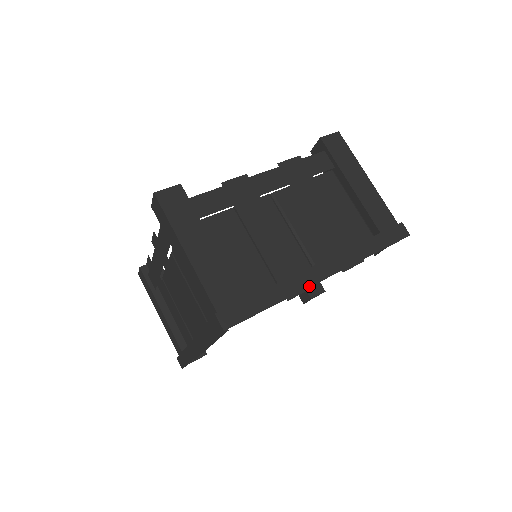
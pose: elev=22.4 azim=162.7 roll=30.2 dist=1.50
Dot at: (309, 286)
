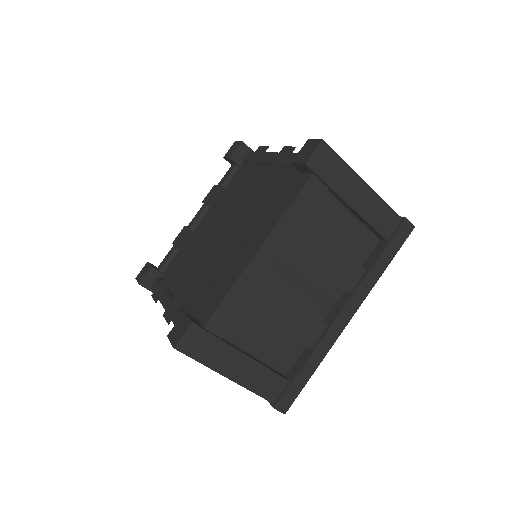
Dot at: (337, 338)
